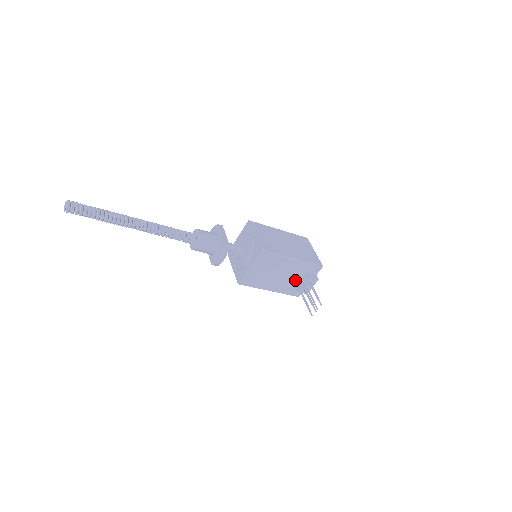
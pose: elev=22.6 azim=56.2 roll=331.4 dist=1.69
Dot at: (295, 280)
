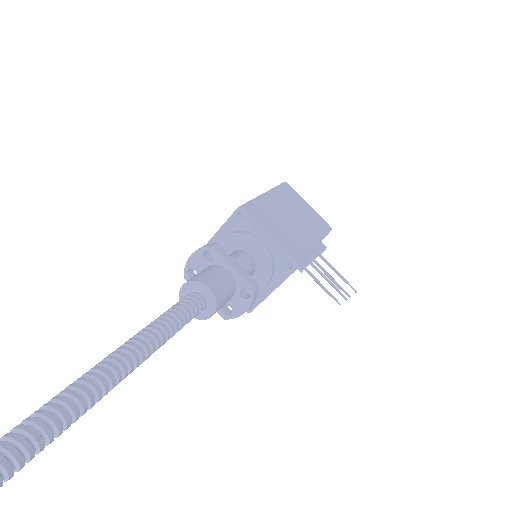
Dot at: occluded
